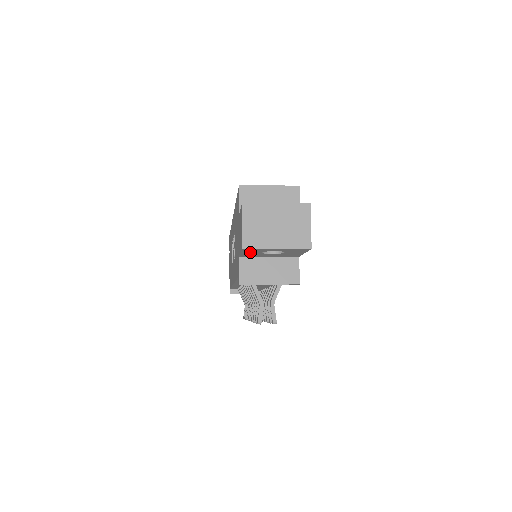
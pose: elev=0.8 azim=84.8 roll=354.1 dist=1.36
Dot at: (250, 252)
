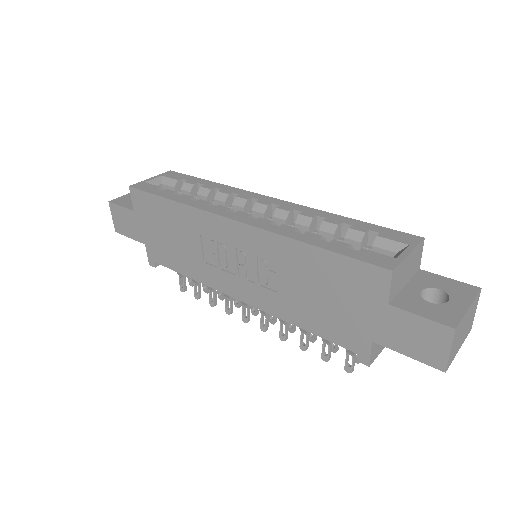
Dot at: occluded
